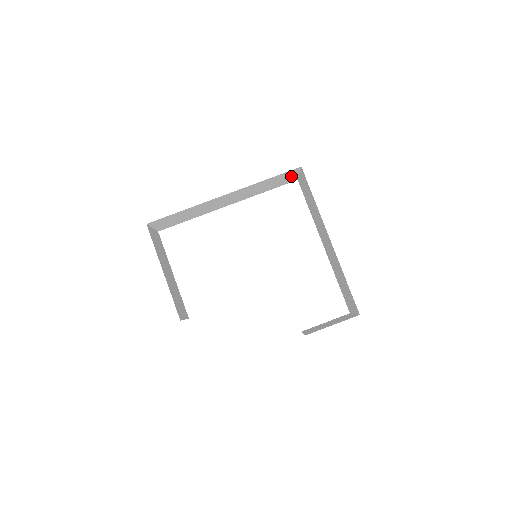
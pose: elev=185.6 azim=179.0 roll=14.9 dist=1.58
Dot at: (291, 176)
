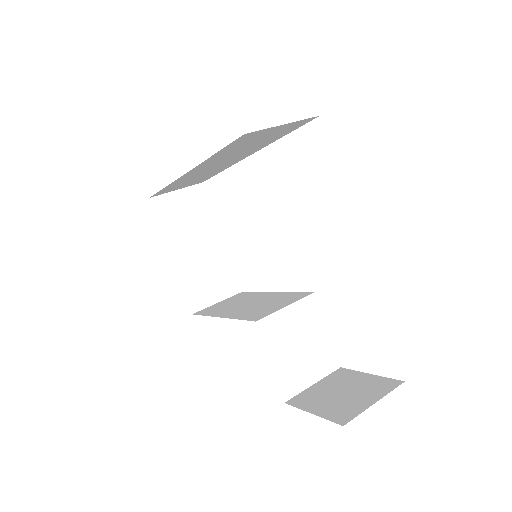
Dot at: (274, 129)
